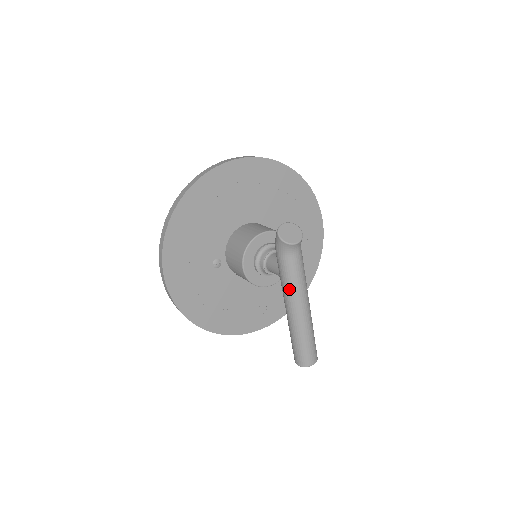
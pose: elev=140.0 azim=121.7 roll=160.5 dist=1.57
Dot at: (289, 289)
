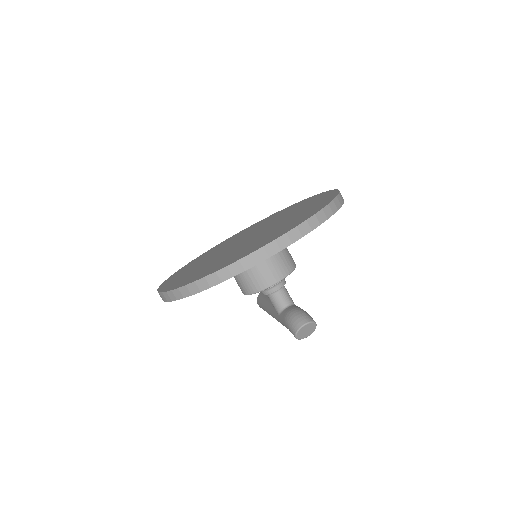
Dot at: occluded
